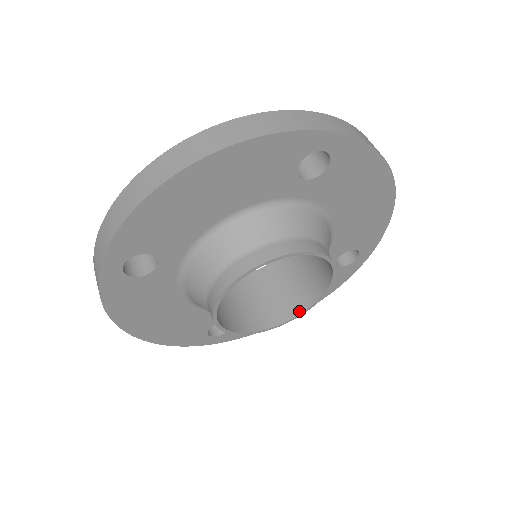
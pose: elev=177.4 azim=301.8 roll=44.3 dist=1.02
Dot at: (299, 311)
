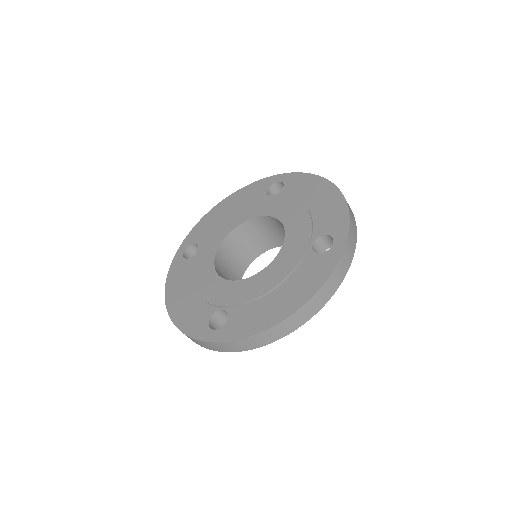
Dot at: (264, 251)
